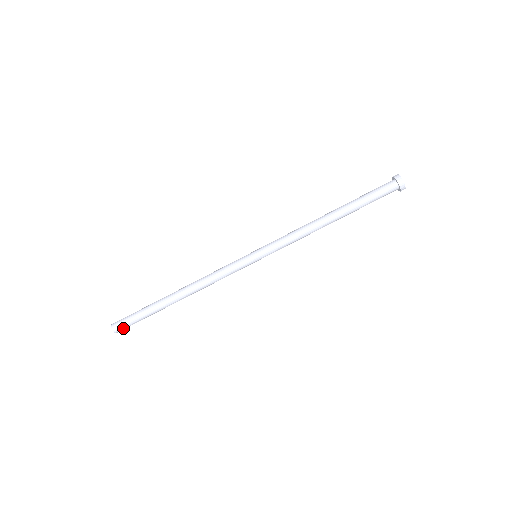
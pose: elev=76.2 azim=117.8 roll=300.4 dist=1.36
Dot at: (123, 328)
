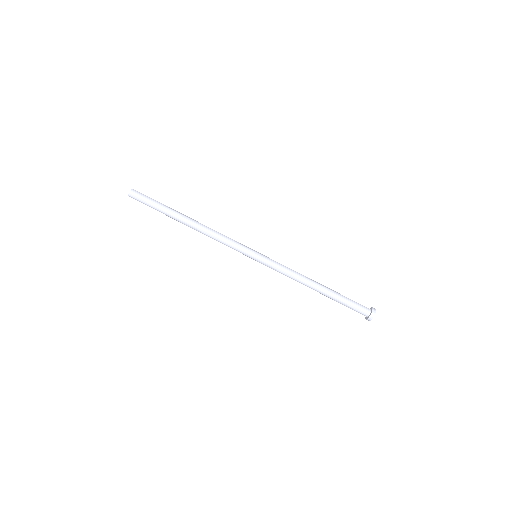
Dot at: (137, 197)
